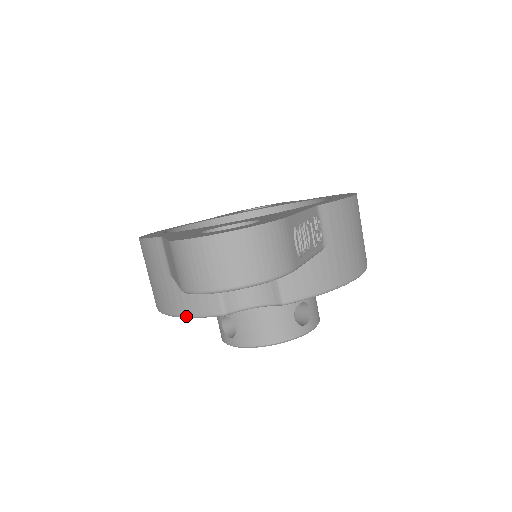
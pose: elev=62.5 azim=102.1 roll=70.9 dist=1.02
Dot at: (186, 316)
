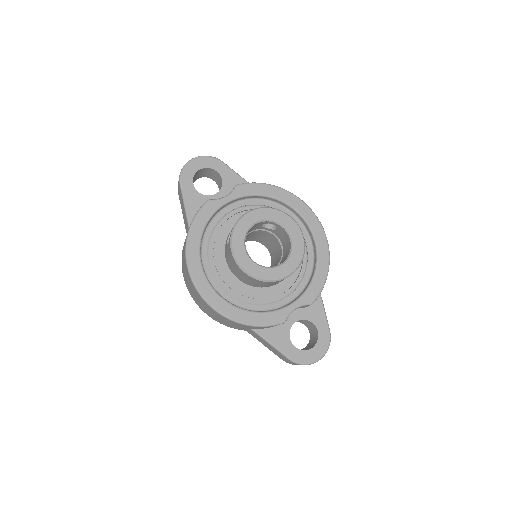
Dot at: (193, 220)
